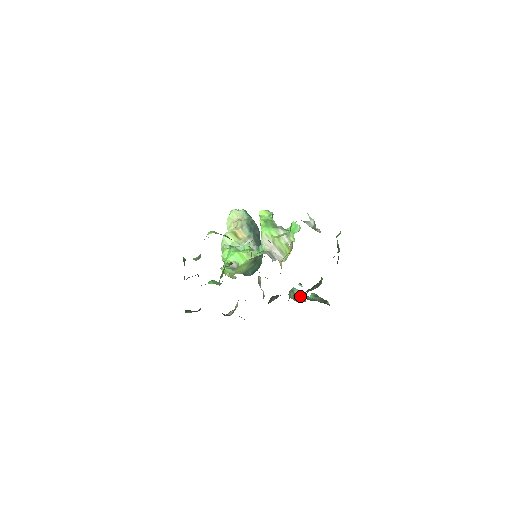
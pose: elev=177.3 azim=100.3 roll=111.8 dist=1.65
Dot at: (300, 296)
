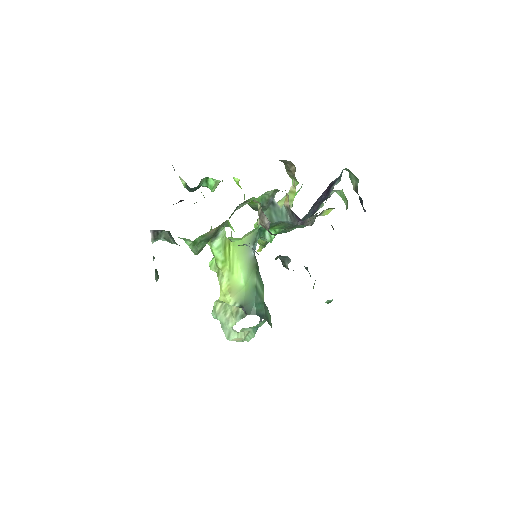
Dot at: occluded
